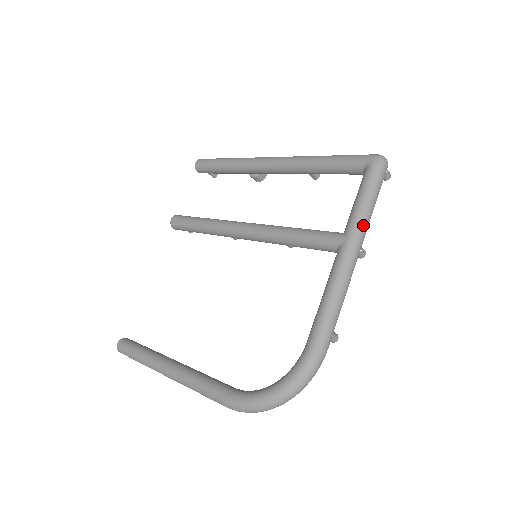
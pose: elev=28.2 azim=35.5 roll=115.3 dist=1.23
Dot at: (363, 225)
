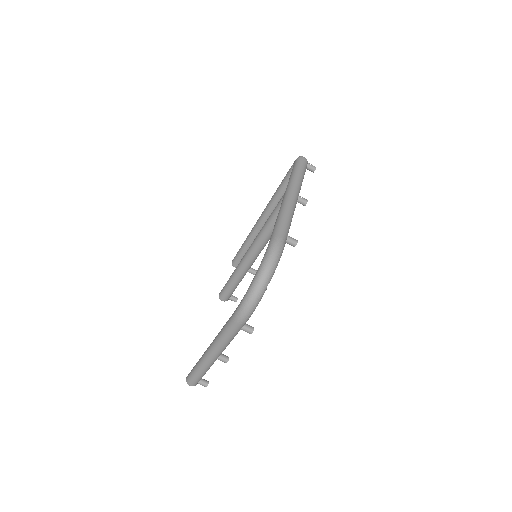
Dot at: (294, 182)
